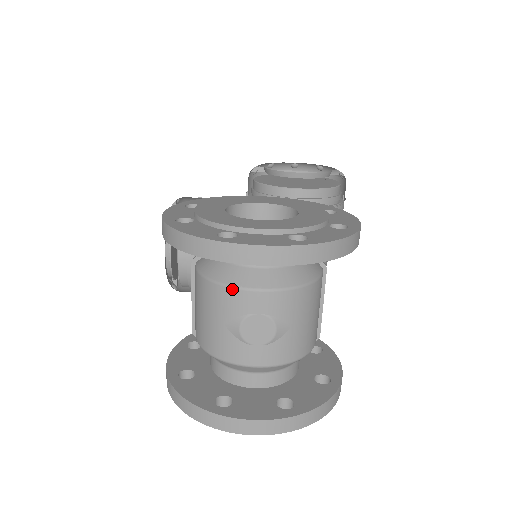
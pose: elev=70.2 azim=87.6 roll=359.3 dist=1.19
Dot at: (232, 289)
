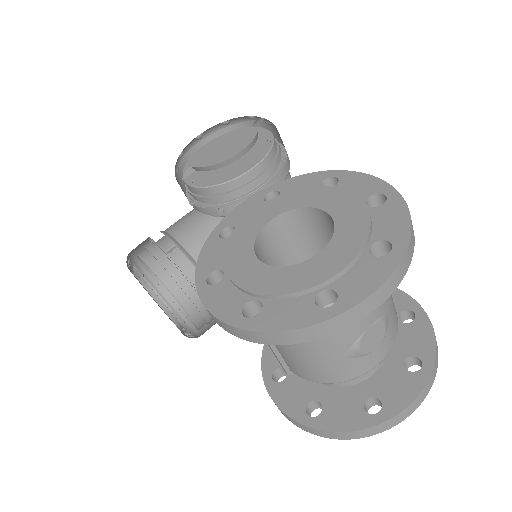
Dot at: occluded
